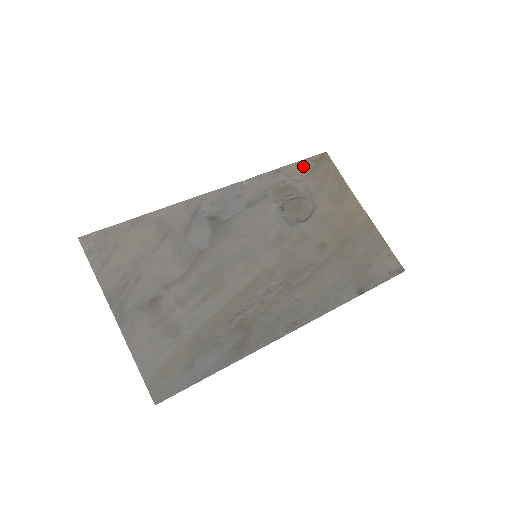
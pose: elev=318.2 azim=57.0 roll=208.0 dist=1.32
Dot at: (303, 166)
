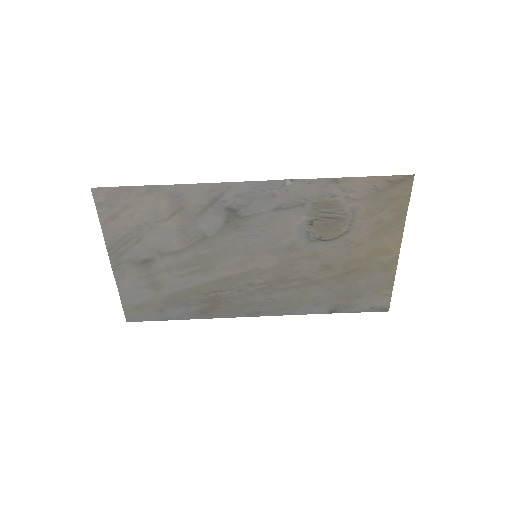
Dot at: (370, 184)
